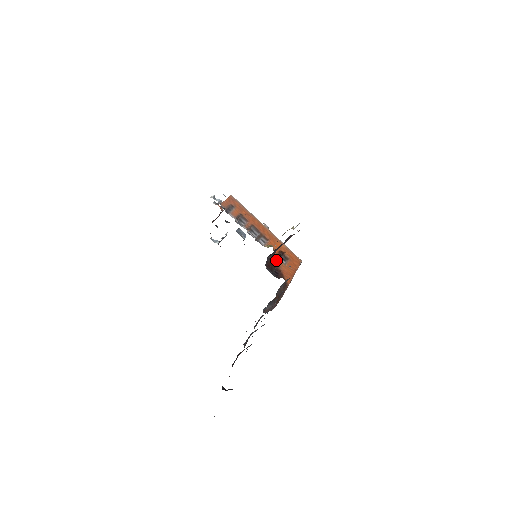
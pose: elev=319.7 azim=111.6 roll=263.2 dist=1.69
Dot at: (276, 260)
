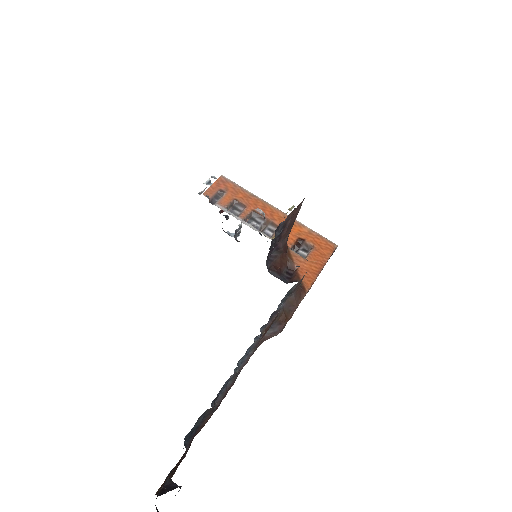
Dot at: (289, 255)
